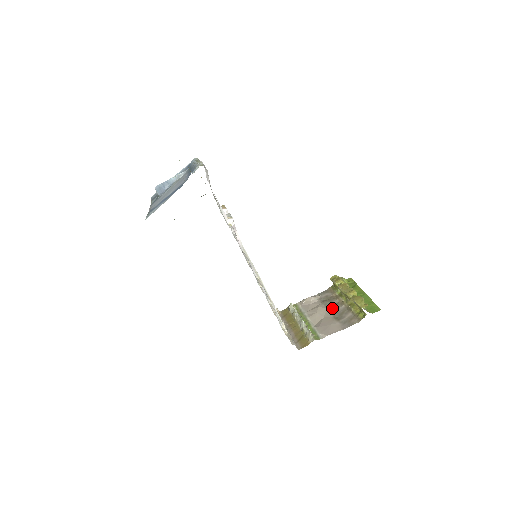
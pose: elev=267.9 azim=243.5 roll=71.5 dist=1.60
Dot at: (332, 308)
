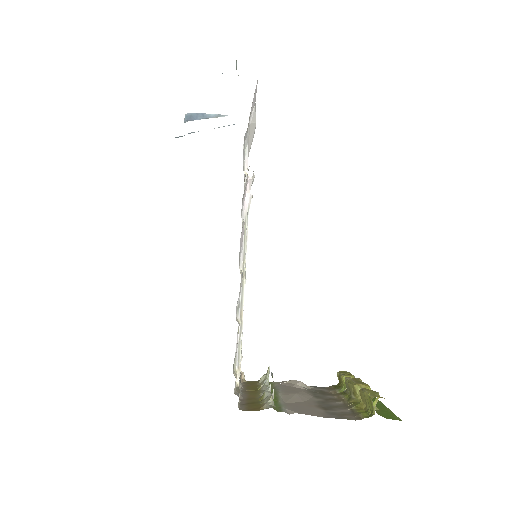
Dot at: (322, 399)
